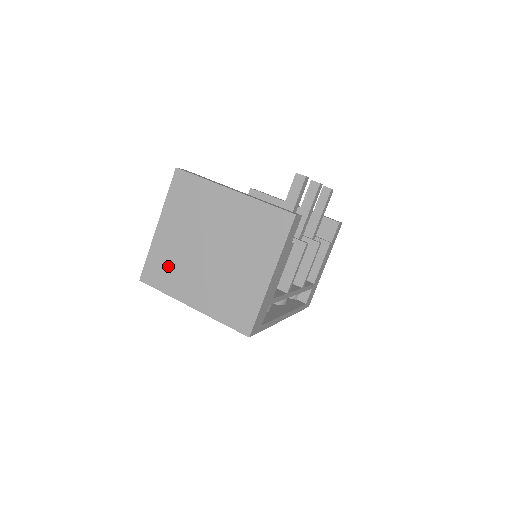
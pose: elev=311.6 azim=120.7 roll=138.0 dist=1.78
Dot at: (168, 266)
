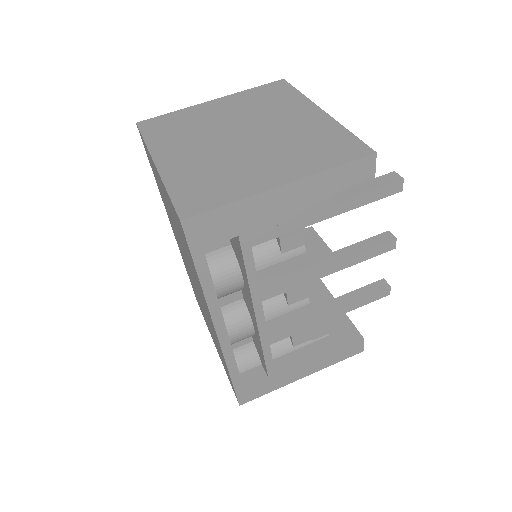
Dot at: (180, 126)
